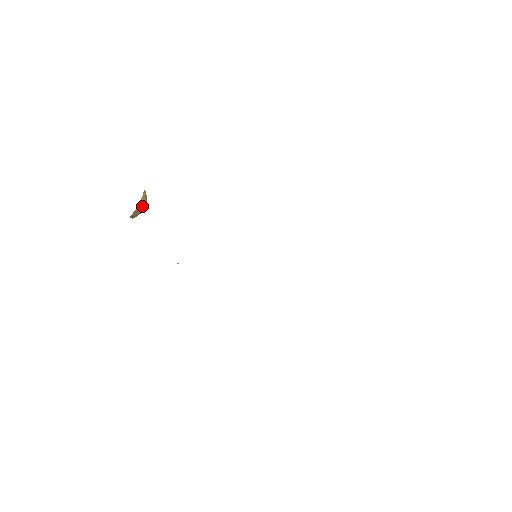
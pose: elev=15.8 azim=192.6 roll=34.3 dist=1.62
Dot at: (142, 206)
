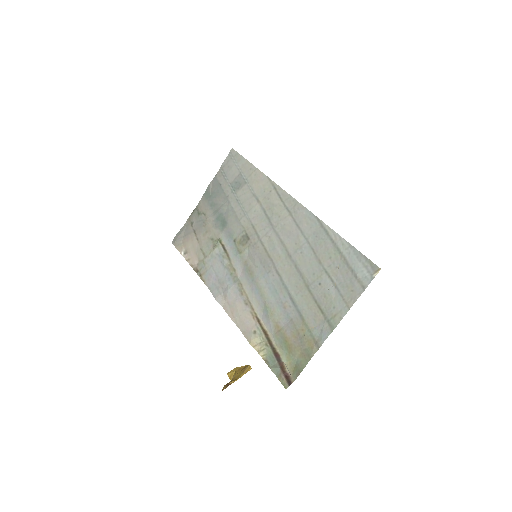
Dot at: occluded
